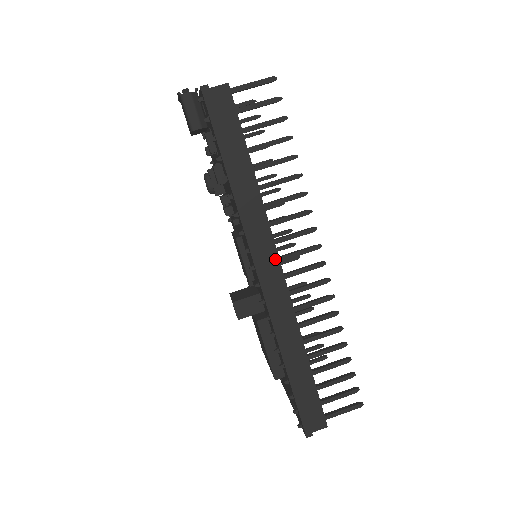
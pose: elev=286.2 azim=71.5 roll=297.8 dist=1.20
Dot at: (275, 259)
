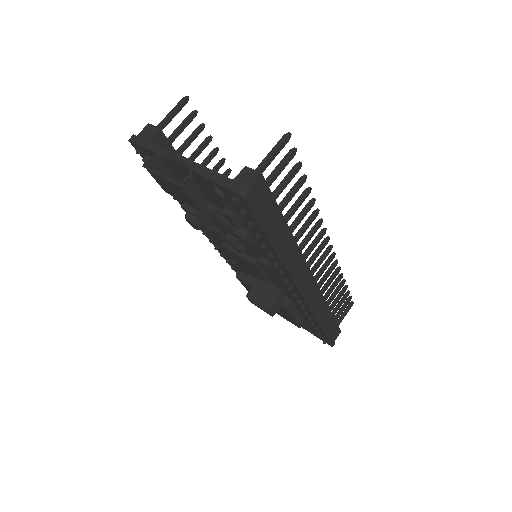
Dot at: (309, 274)
